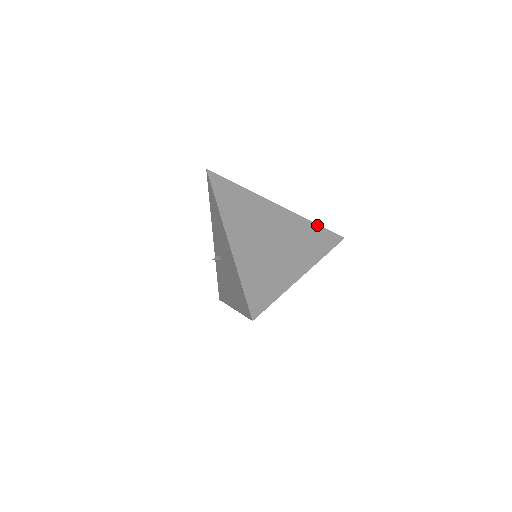
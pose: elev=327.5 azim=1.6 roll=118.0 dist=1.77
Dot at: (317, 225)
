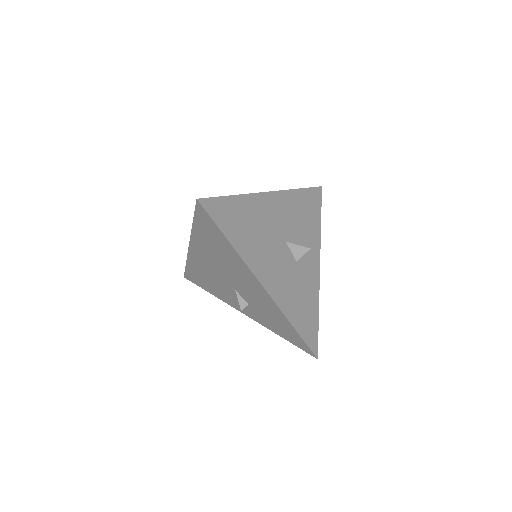
Dot at: occluded
